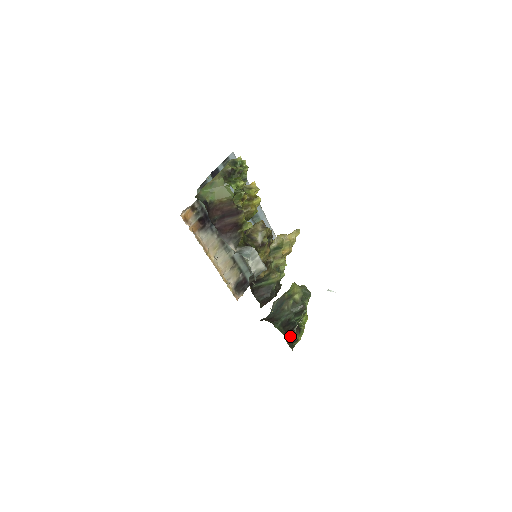
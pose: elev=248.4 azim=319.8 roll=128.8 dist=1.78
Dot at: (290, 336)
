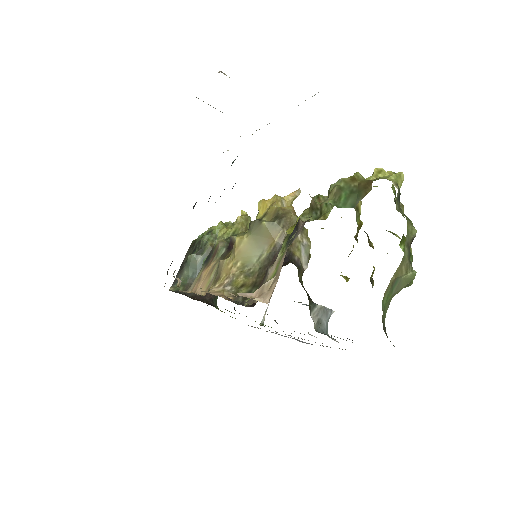
Dot at: occluded
